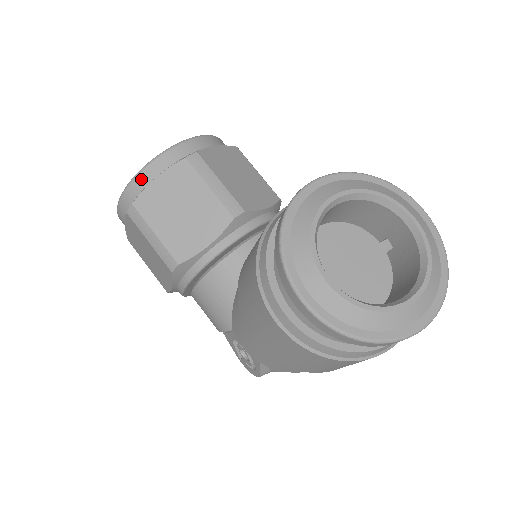
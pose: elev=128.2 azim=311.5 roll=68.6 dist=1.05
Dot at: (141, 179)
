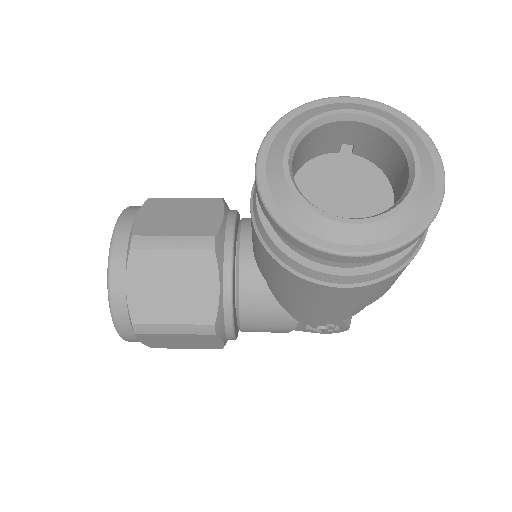
Dot at: (117, 300)
